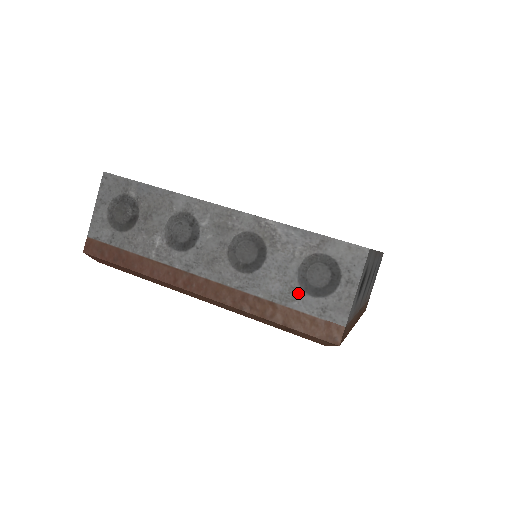
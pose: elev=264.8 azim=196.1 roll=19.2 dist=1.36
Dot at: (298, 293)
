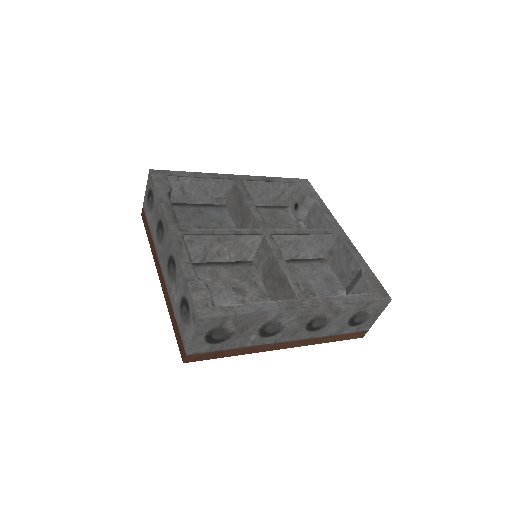
Dot at: (347, 328)
